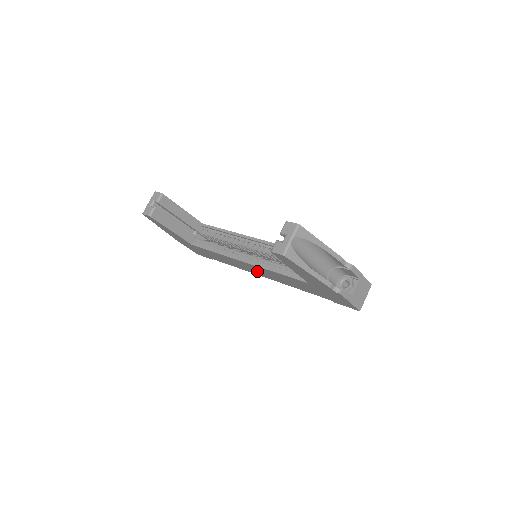
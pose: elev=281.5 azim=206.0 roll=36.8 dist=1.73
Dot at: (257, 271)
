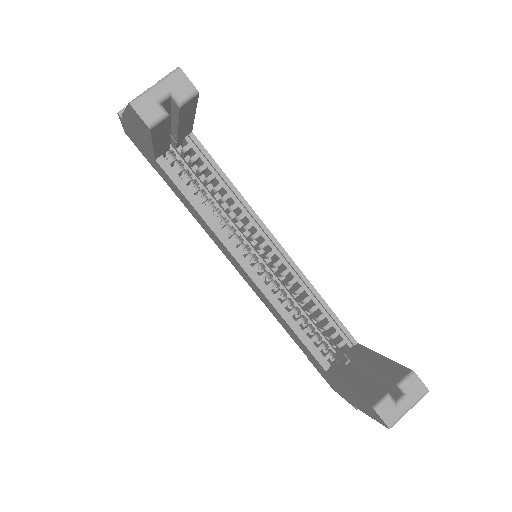
Dot at: (241, 271)
